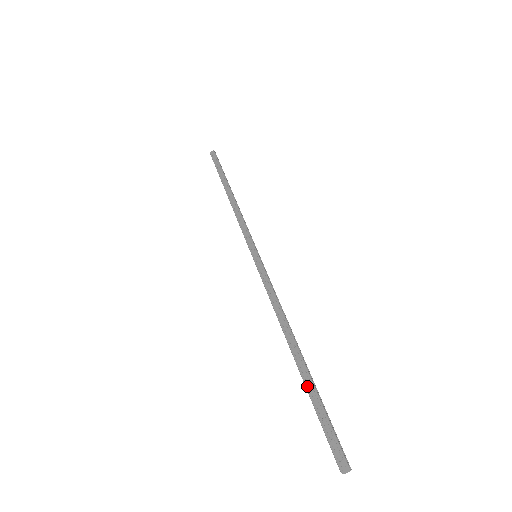
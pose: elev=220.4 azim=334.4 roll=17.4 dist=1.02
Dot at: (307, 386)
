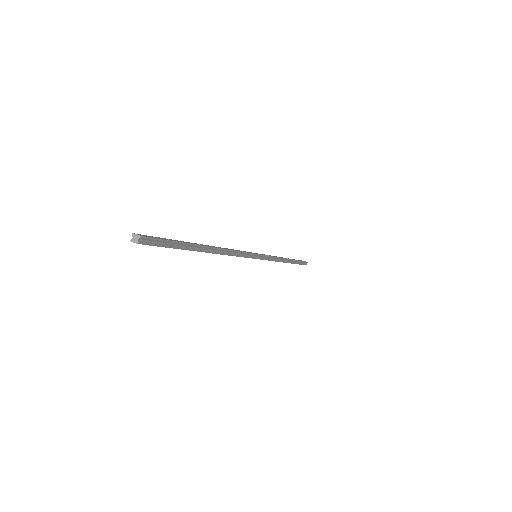
Dot at: occluded
